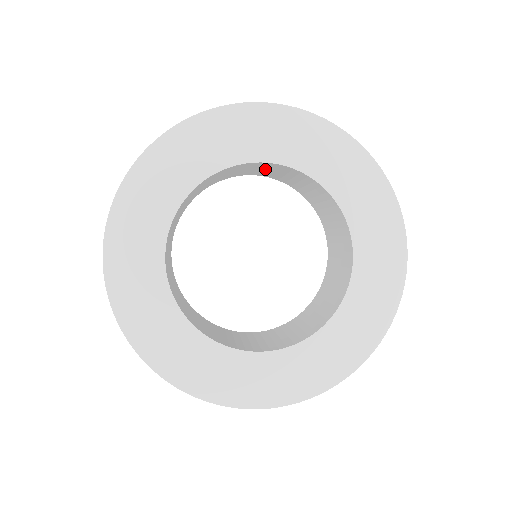
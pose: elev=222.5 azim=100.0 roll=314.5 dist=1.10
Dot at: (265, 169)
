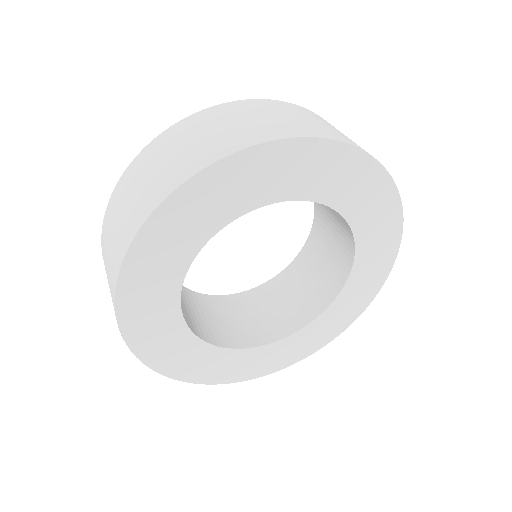
Dot at: occluded
